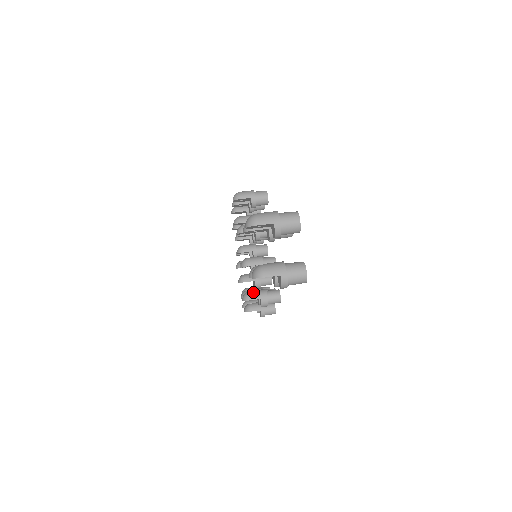
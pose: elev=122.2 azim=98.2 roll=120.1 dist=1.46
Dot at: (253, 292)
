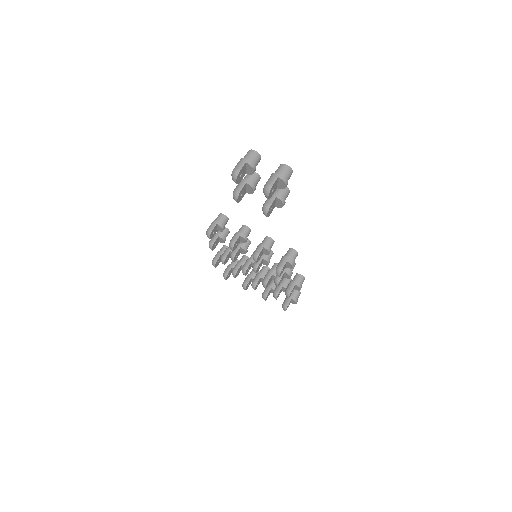
Dot at: (278, 264)
